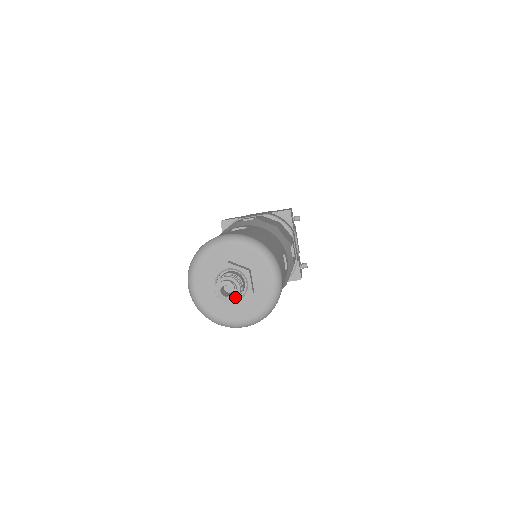
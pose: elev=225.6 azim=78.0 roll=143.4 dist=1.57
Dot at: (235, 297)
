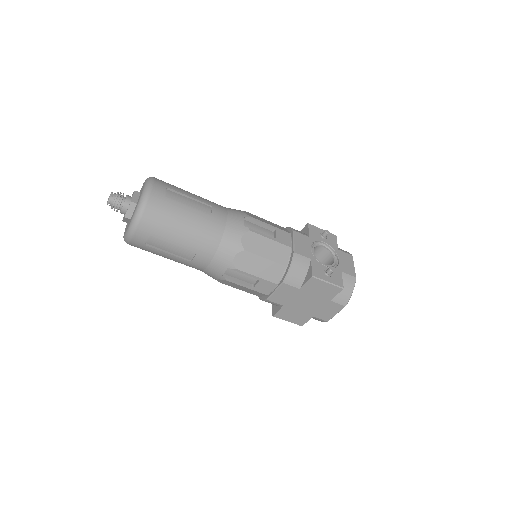
Dot at: (114, 201)
